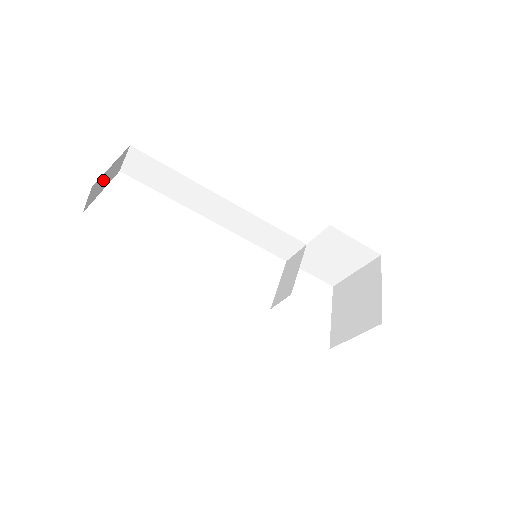
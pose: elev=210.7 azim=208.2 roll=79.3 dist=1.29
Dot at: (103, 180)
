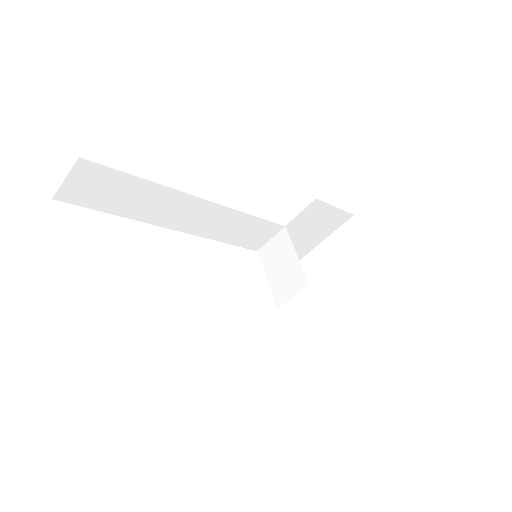
Dot at: occluded
